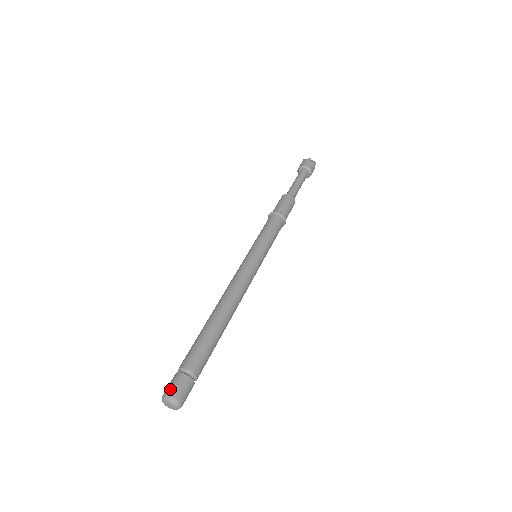
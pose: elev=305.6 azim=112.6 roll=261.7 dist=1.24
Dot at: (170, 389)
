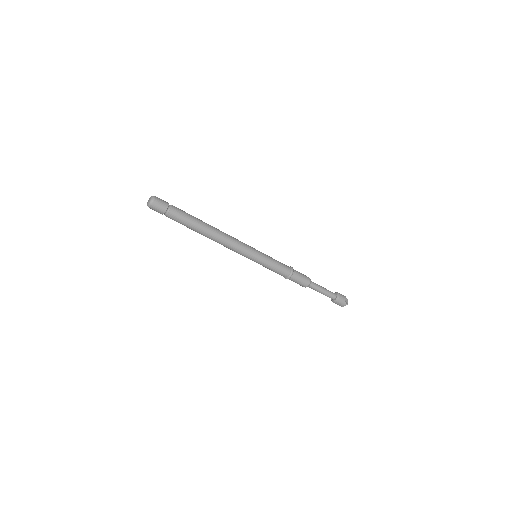
Dot at: occluded
